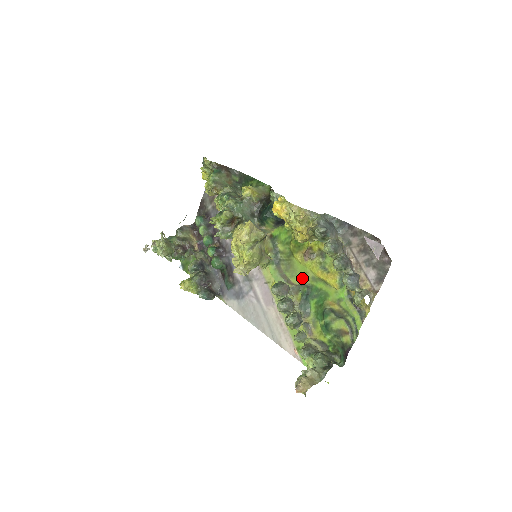
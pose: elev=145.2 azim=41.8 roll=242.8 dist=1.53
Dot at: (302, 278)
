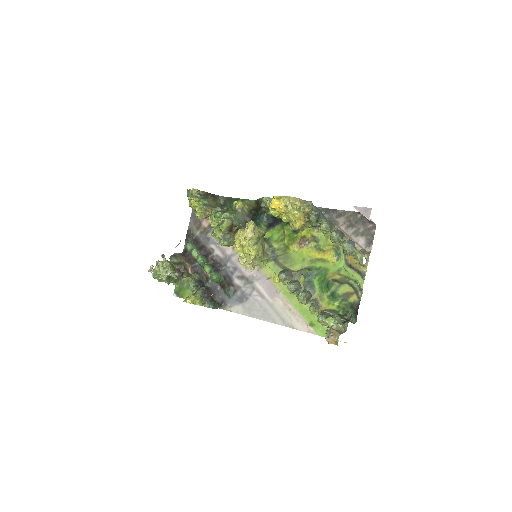
Dot at: (301, 264)
